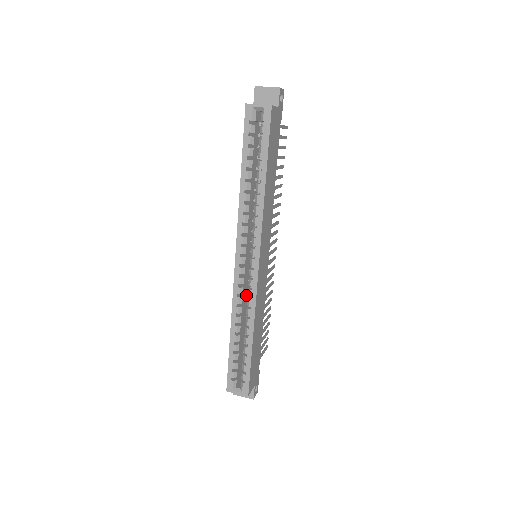
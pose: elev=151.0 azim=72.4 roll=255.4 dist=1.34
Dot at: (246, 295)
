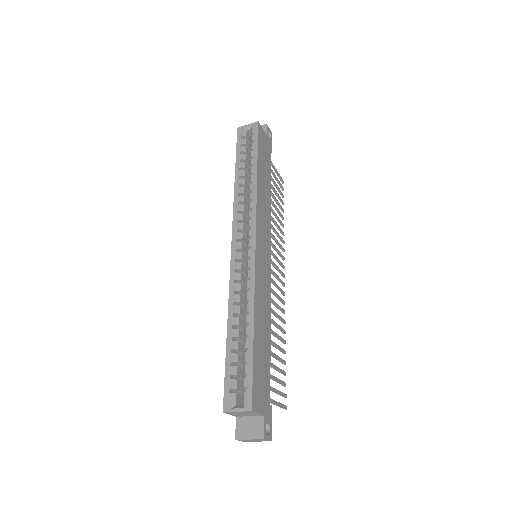
Dot at: (246, 291)
